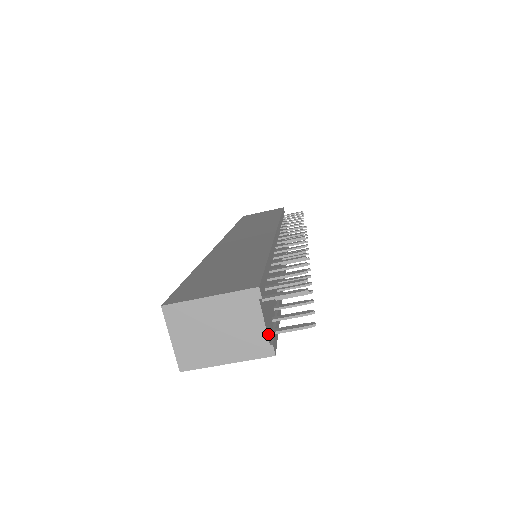
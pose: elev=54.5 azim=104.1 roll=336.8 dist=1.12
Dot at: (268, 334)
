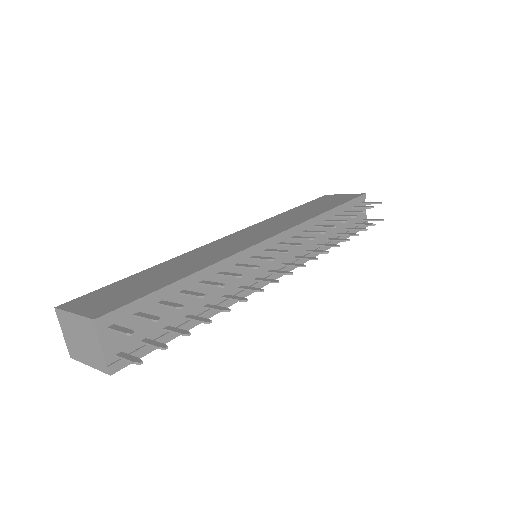
Dot at: (108, 357)
